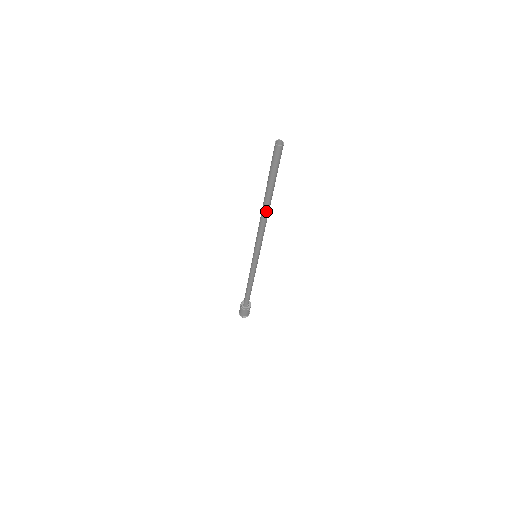
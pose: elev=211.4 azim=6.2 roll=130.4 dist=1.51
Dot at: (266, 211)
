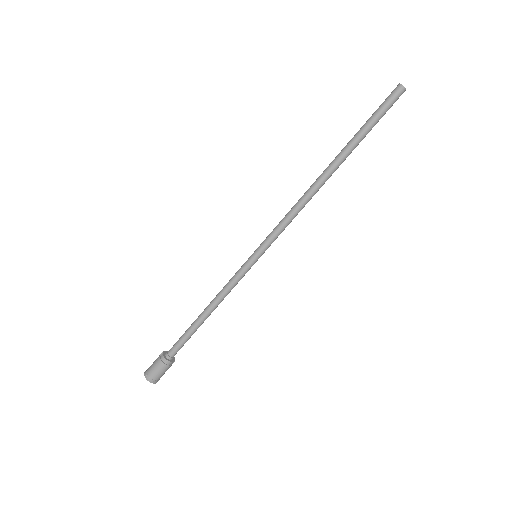
Dot at: (328, 178)
